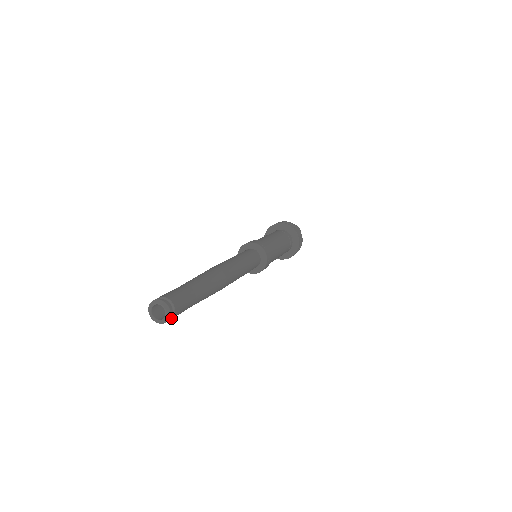
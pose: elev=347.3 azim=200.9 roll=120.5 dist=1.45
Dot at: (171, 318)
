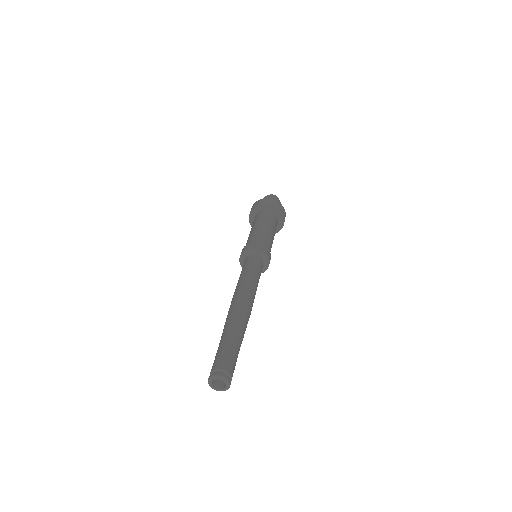
Dot at: (230, 382)
